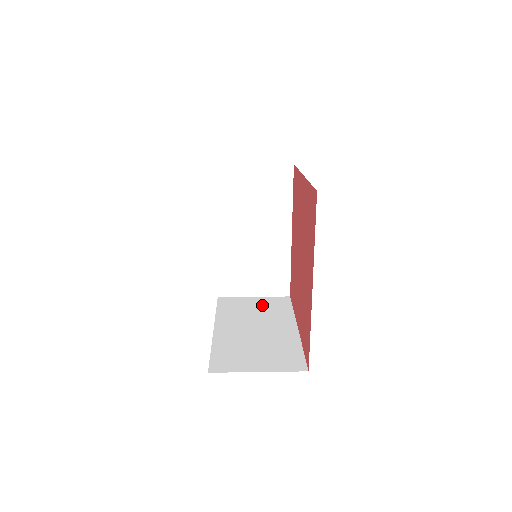
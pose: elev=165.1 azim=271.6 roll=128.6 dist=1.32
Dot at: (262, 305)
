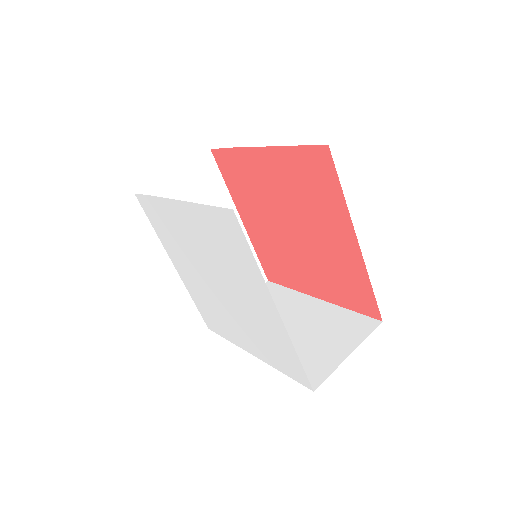
Dot at: (193, 190)
